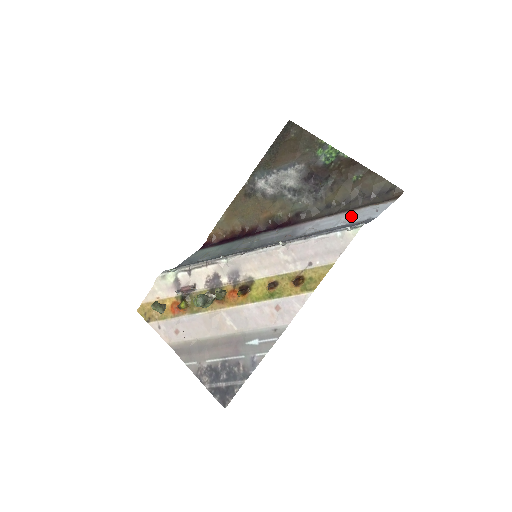
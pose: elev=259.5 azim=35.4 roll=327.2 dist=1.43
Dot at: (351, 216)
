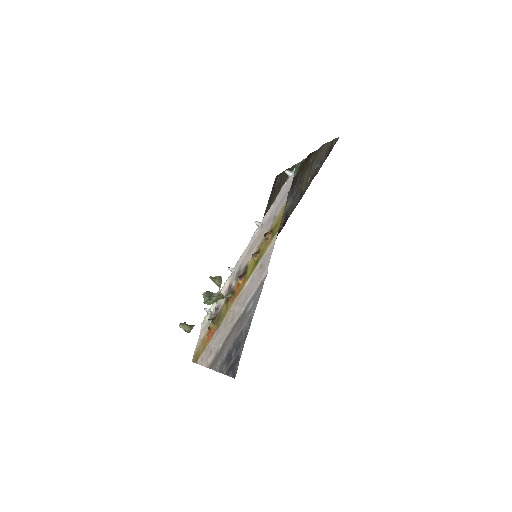
Dot at: occluded
